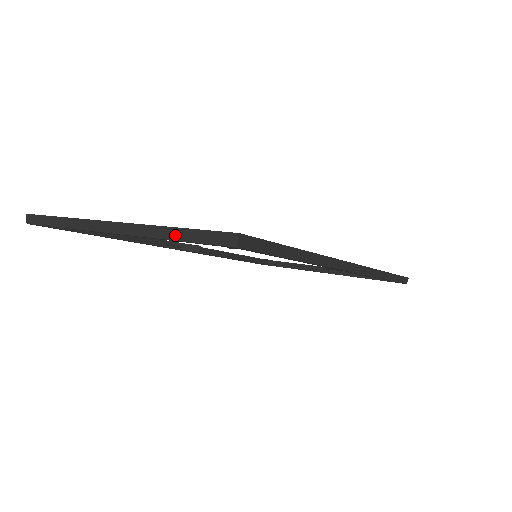
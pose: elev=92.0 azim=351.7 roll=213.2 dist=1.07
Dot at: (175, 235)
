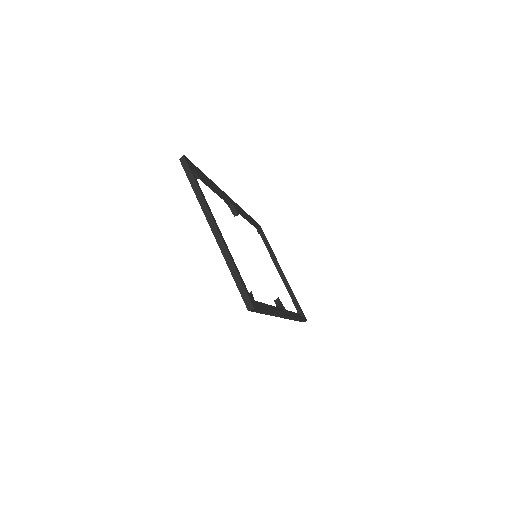
Dot at: (234, 273)
